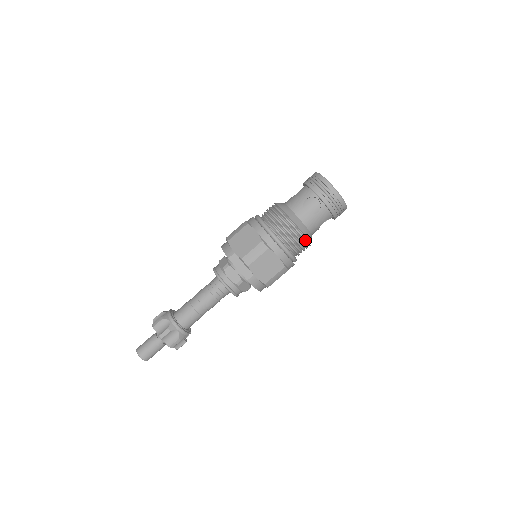
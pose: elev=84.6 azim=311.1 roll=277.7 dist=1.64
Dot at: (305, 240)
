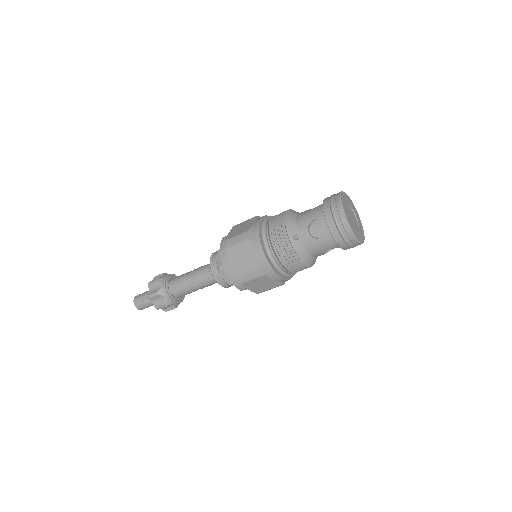
Dot at: occluded
